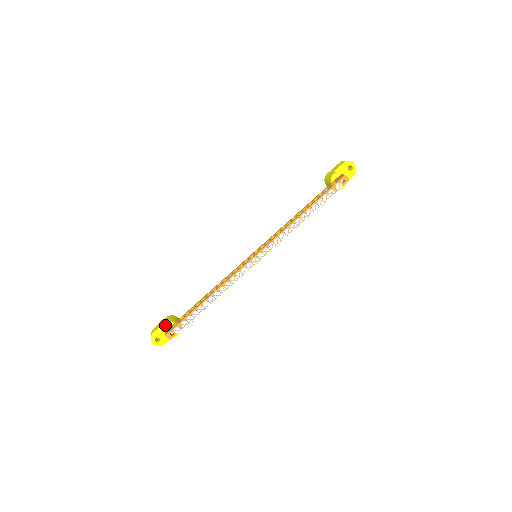
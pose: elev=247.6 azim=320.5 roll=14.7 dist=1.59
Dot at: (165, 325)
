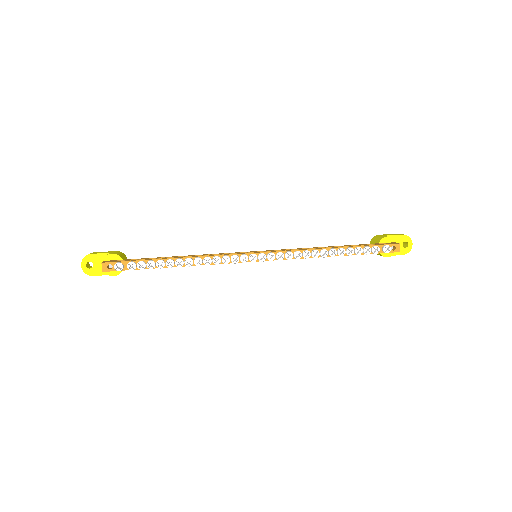
Dot at: (110, 254)
